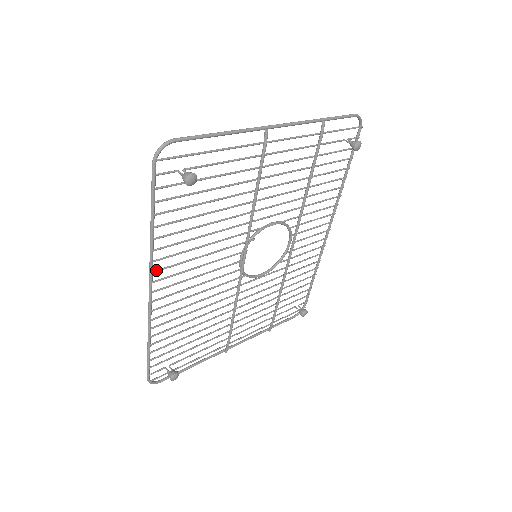
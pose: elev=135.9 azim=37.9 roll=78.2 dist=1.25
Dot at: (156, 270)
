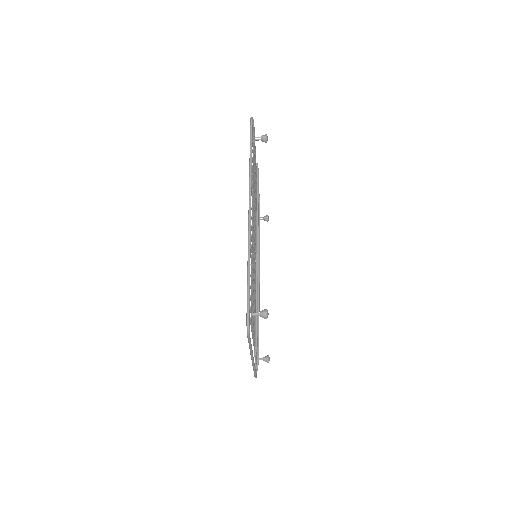
Dot at: (252, 191)
